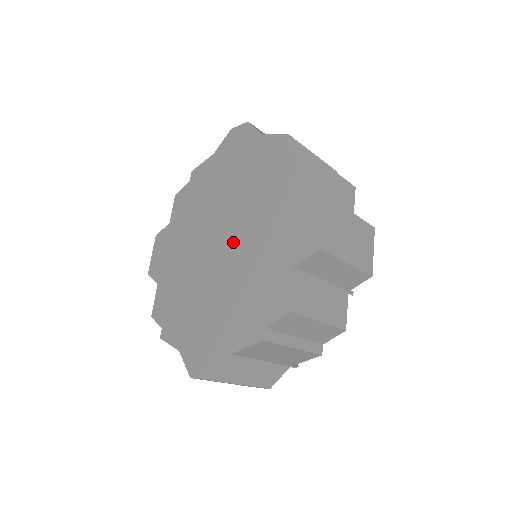
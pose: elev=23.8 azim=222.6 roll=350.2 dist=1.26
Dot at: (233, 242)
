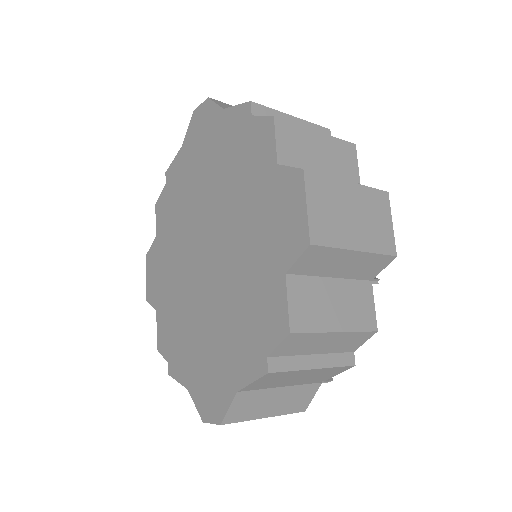
Dot at: (217, 251)
